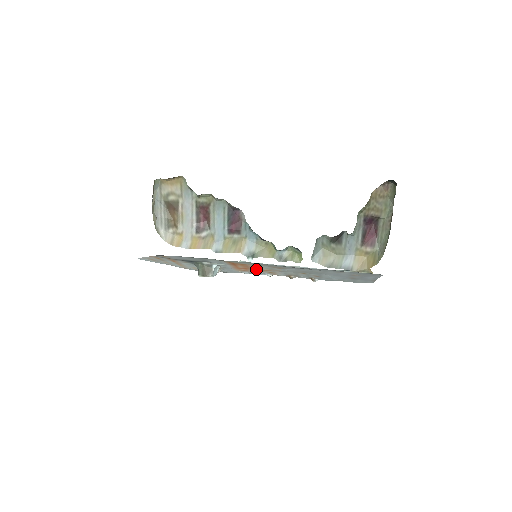
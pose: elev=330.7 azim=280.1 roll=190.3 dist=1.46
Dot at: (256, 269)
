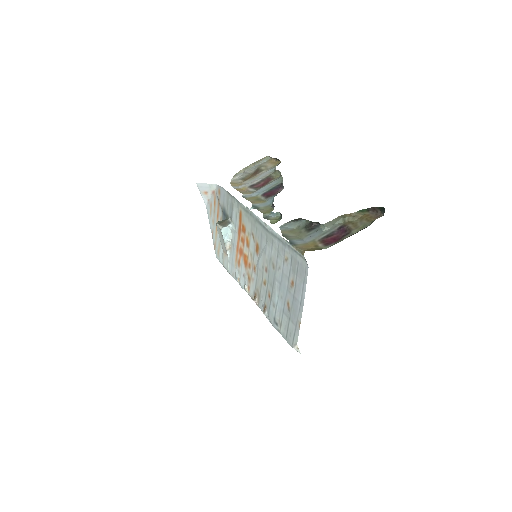
Dot at: (245, 258)
